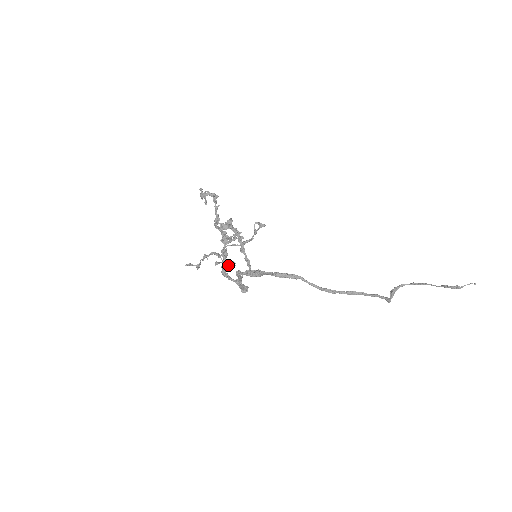
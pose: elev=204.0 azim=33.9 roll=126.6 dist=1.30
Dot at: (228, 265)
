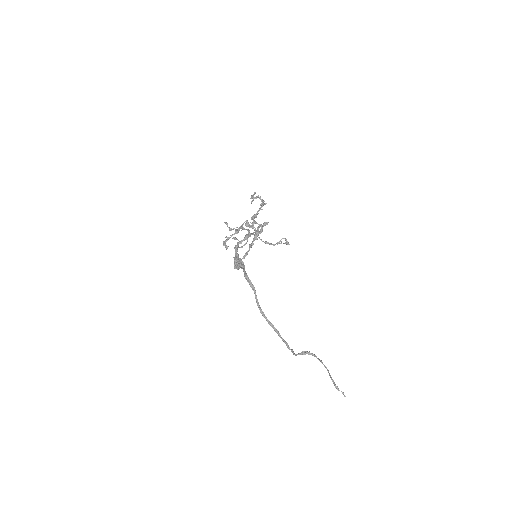
Dot at: (224, 245)
